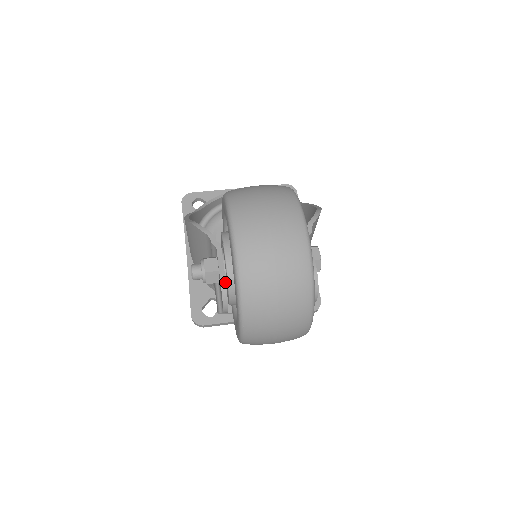
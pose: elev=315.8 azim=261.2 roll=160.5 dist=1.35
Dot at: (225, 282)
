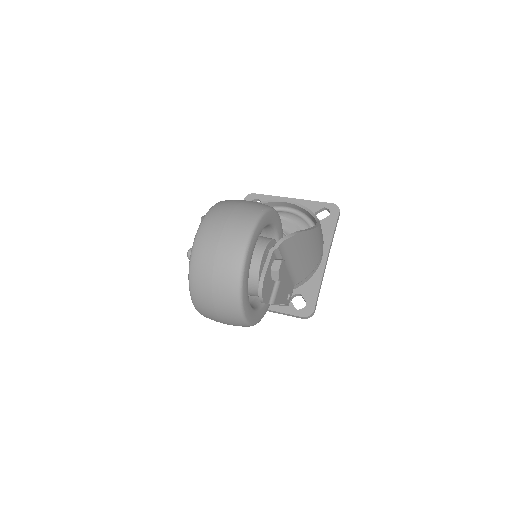
Dot at: occluded
